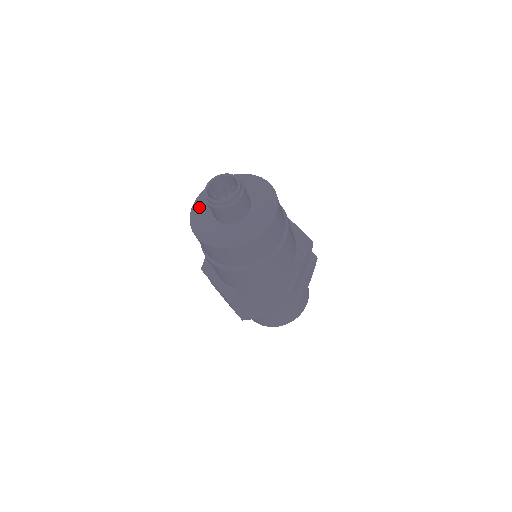
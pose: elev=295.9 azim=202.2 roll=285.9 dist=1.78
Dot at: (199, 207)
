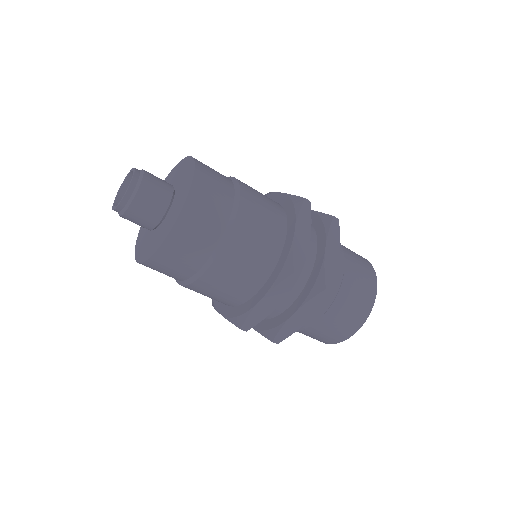
Dot at: (142, 253)
